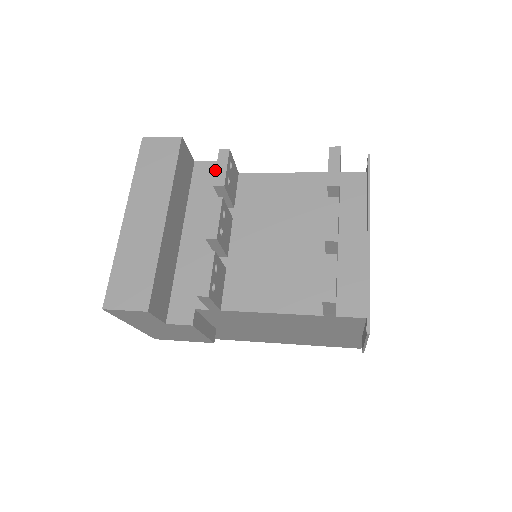
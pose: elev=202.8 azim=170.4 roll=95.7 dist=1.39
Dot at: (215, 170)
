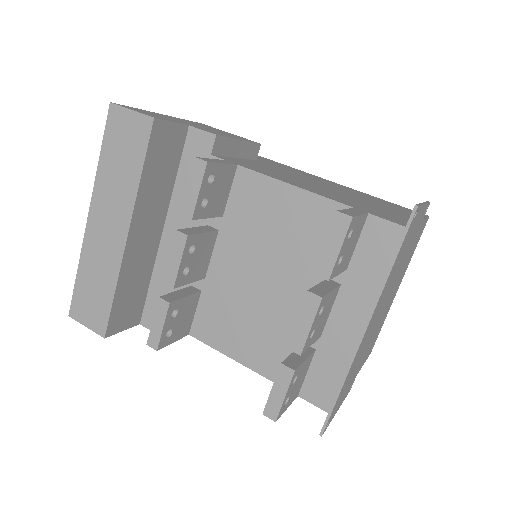
Dot at: (211, 149)
